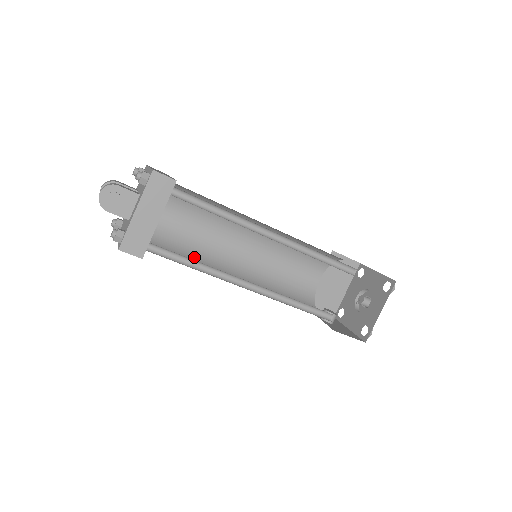
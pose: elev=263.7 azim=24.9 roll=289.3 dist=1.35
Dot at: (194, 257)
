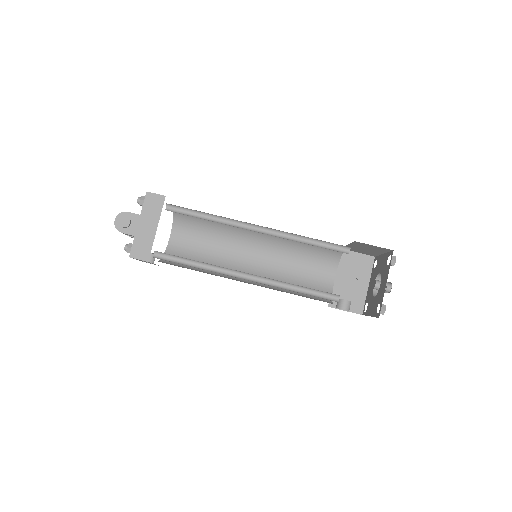
Dot at: occluded
